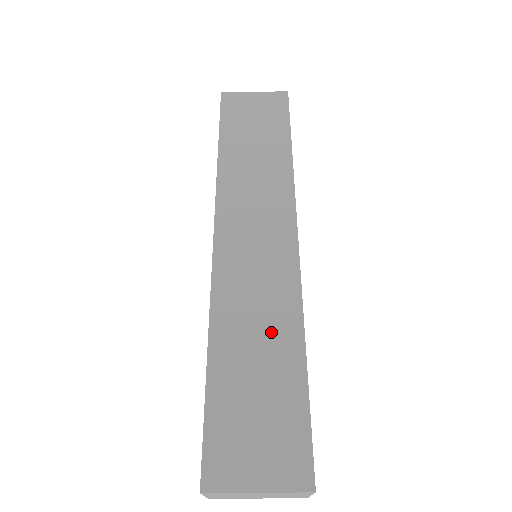
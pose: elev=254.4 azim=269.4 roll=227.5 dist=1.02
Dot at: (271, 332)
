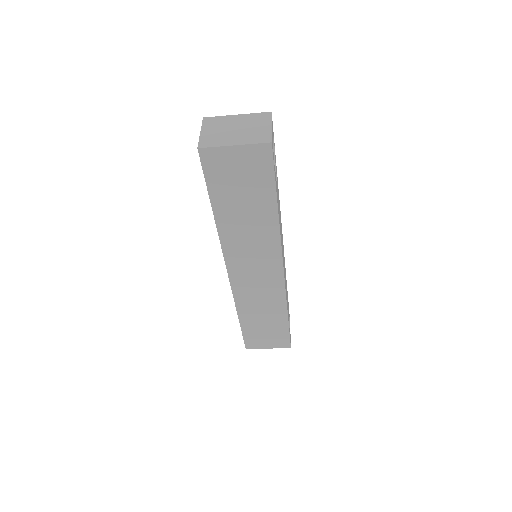
Dot at: (270, 310)
